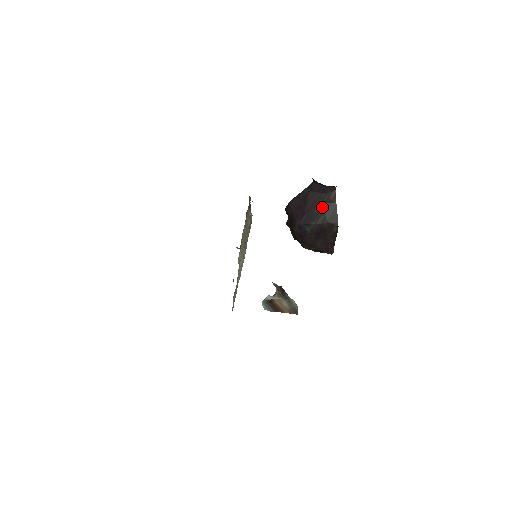
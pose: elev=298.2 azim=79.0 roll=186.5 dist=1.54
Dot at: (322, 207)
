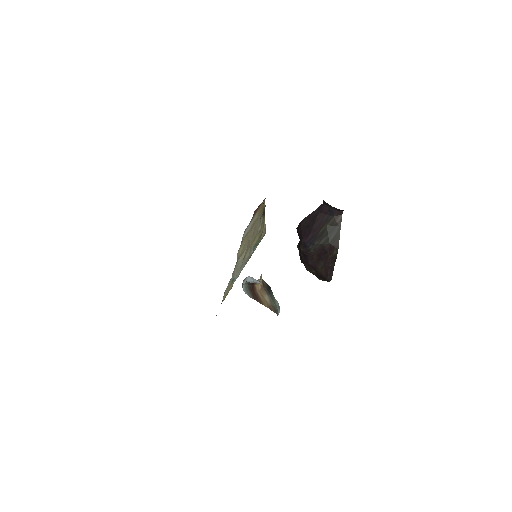
Dot at: (327, 228)
